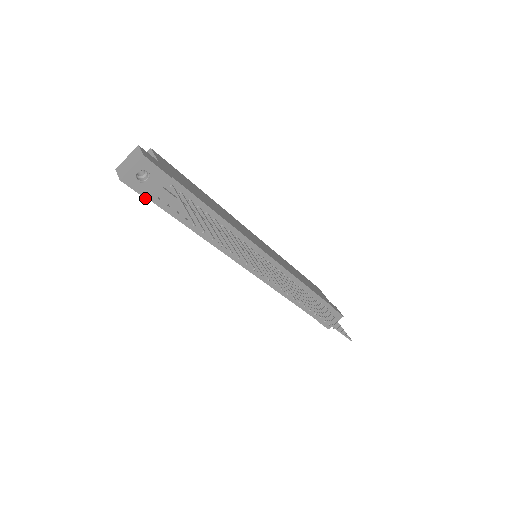
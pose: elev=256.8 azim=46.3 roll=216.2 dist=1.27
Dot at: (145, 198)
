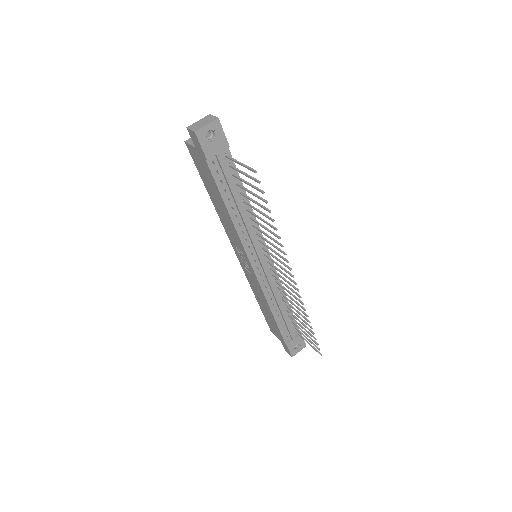
Dot at: (205, 156)
